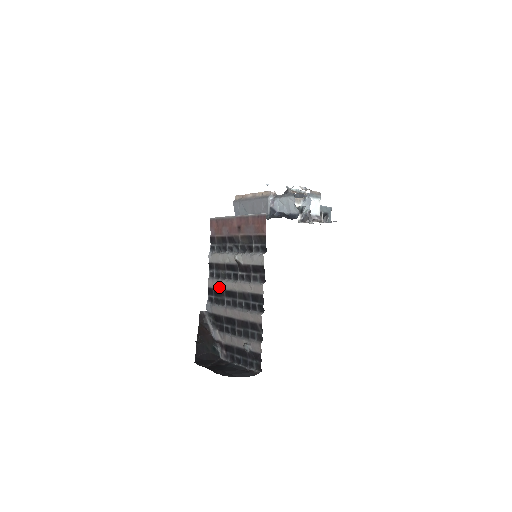
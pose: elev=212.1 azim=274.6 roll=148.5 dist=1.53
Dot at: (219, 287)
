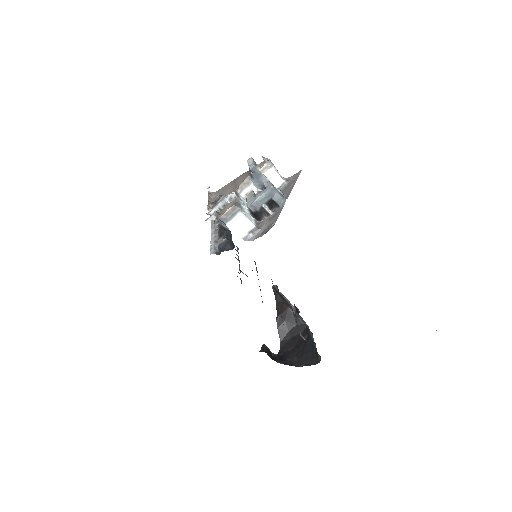
Dot at: occluded
